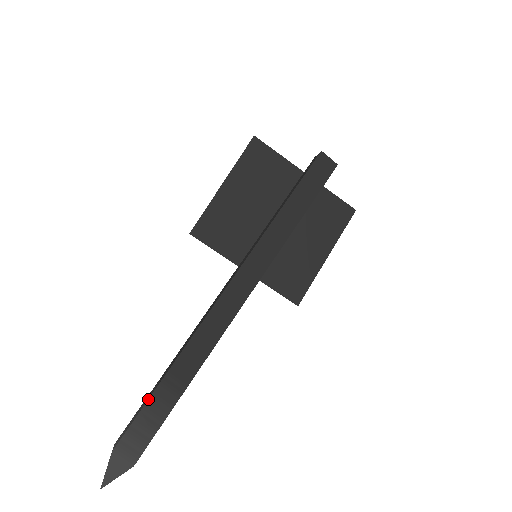
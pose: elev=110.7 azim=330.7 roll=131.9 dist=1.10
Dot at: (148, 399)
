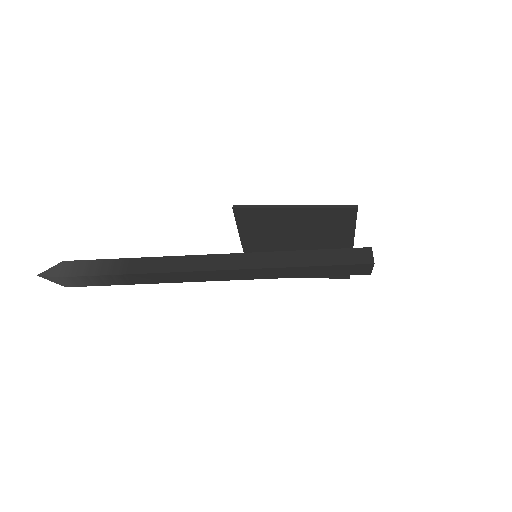
Dot at: (103, 275)
